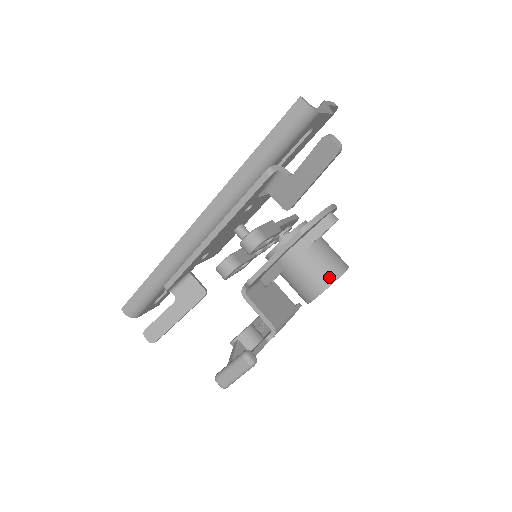
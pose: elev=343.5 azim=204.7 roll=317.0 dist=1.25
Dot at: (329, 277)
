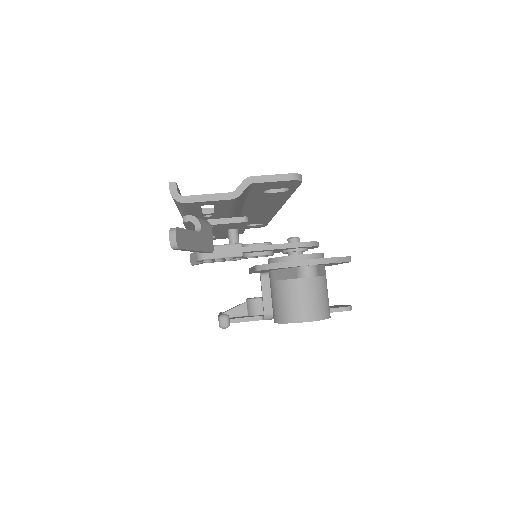
Dot at: (282, 316)
